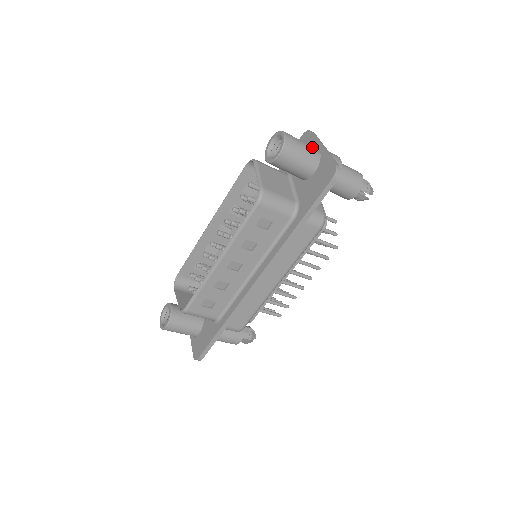
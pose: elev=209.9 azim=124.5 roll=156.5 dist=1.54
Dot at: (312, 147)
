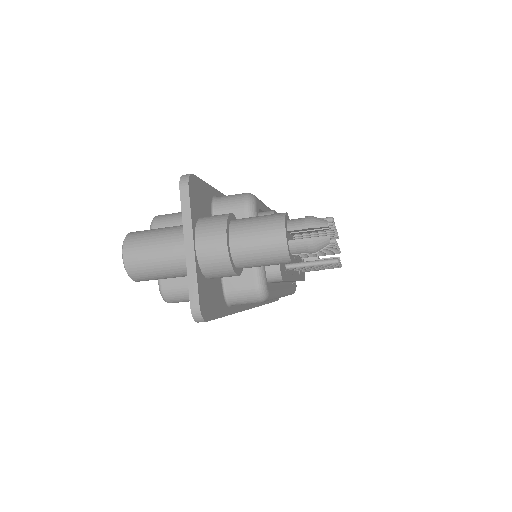
Dot at: (173, 250)
